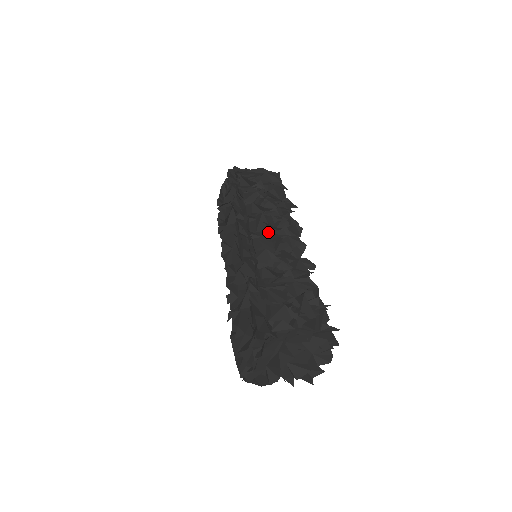
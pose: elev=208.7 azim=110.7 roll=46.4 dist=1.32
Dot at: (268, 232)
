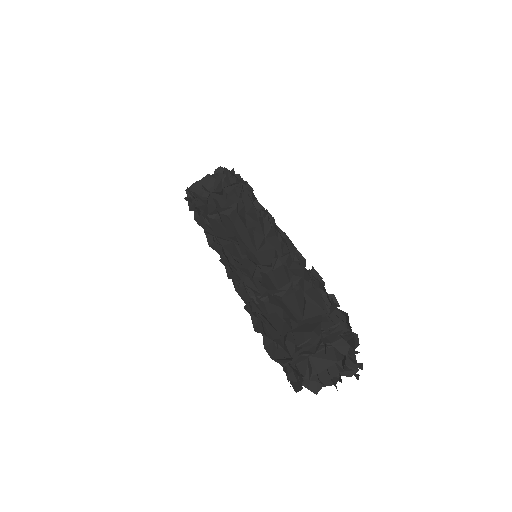
Dot at: occluded
